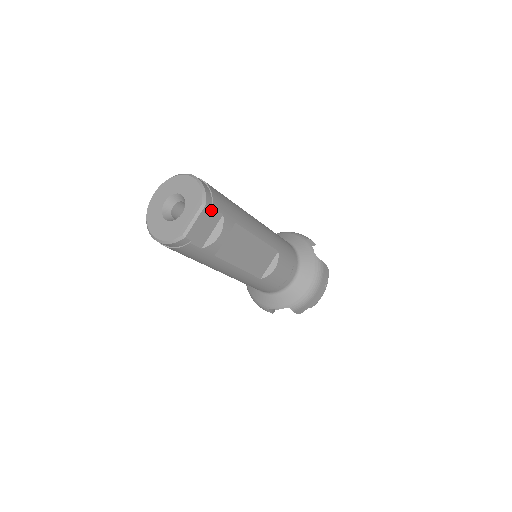
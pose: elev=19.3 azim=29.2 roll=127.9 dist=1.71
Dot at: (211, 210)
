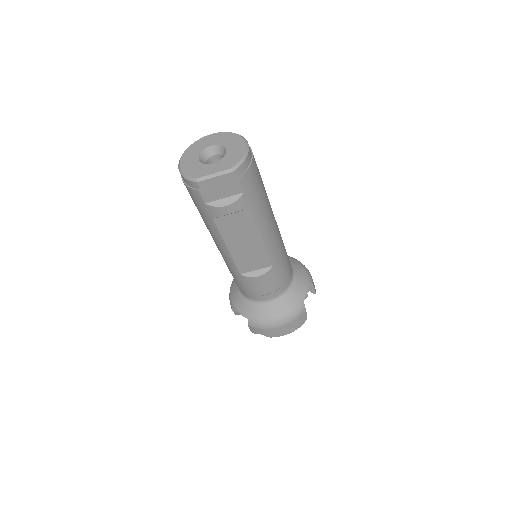
Dot at: (236, 180)
